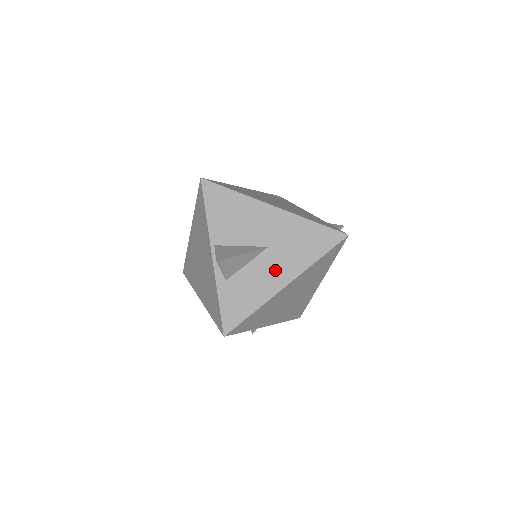
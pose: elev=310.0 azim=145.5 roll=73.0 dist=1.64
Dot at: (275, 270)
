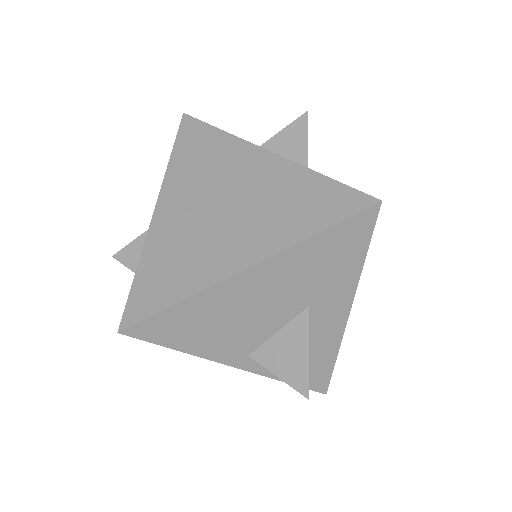
Dot at: occluded
